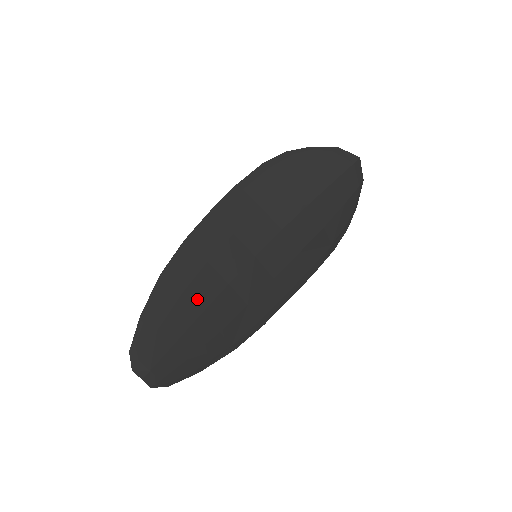
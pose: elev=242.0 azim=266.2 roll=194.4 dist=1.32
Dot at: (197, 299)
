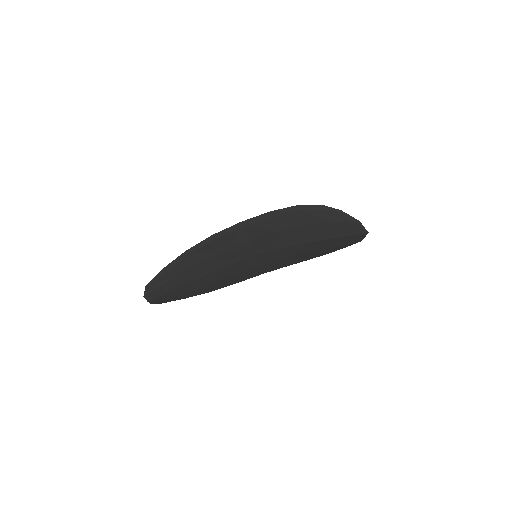
Dot at: (202, 270)
